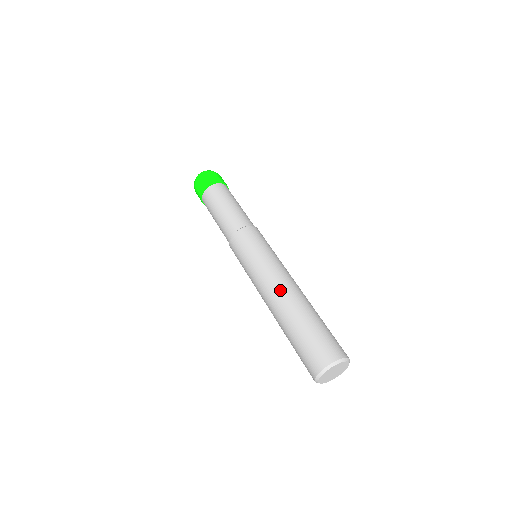
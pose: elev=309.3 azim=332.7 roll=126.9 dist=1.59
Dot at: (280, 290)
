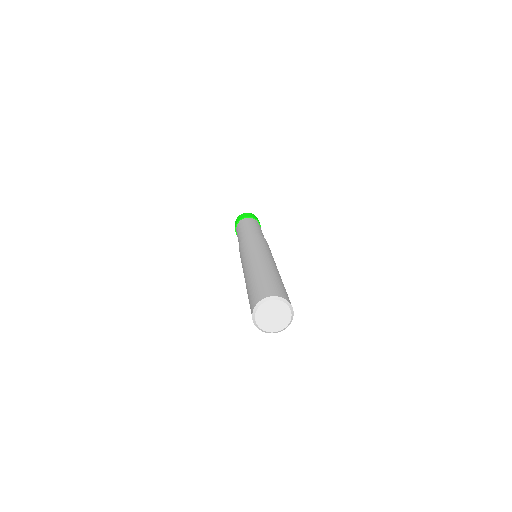
Dot at: (252, 263)
